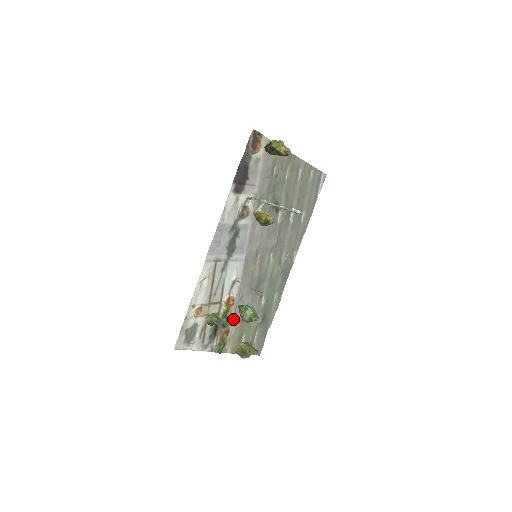
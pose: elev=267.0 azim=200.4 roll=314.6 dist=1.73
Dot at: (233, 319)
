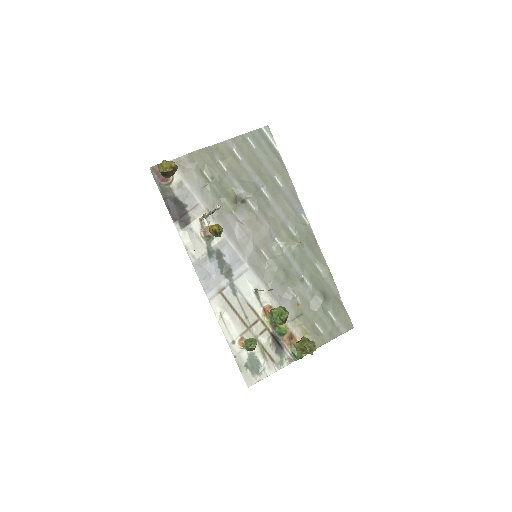
Dot at: (289, 321)
